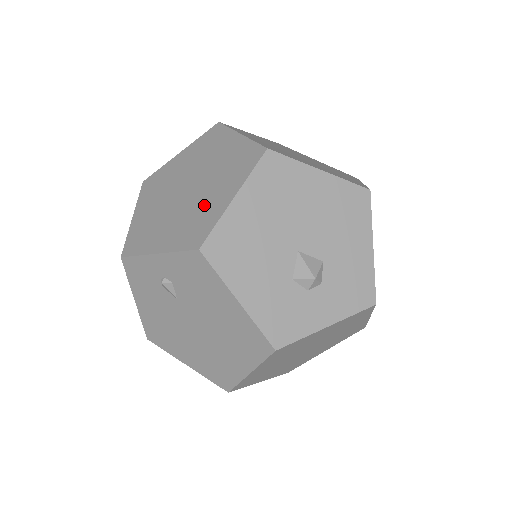
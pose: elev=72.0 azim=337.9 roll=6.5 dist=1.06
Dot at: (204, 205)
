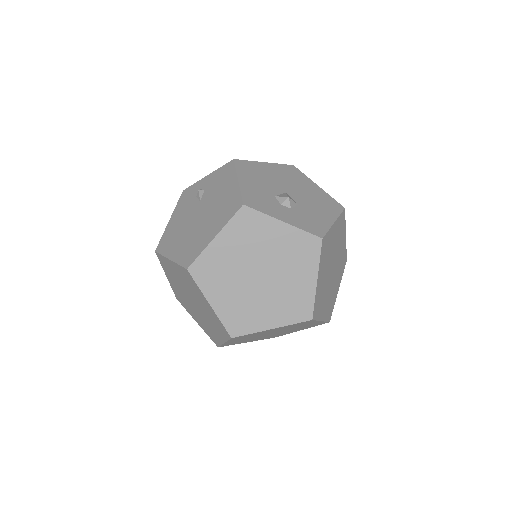
Dot at: occluded
